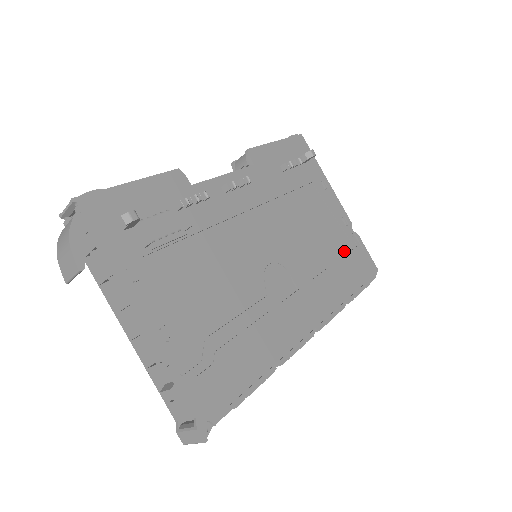
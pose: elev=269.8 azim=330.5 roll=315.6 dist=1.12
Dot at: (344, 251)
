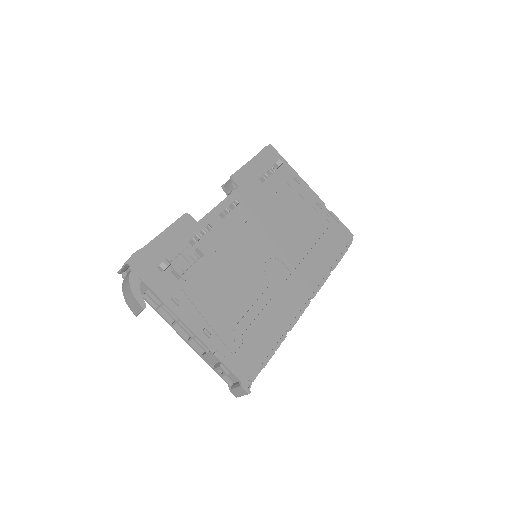
Dot at: (323, 230)
